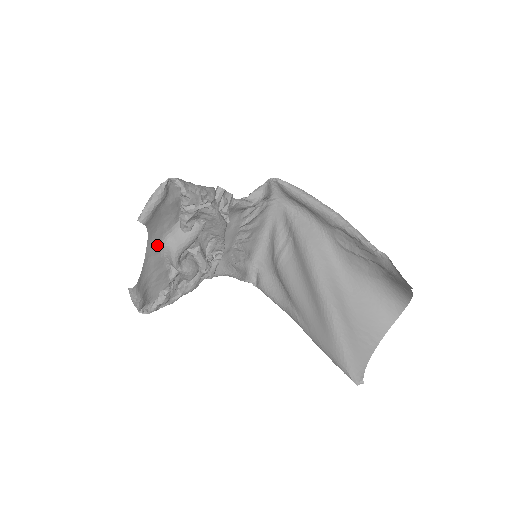
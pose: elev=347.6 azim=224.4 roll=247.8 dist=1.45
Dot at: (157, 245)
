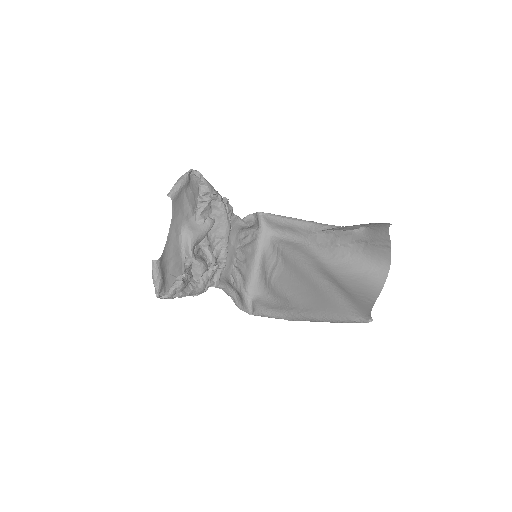
Dot at: (177, 231)
